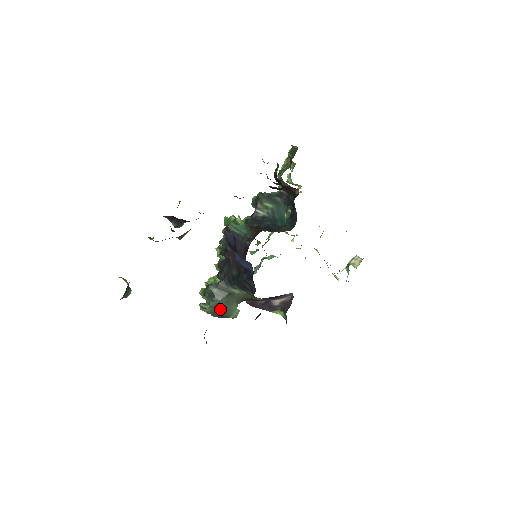
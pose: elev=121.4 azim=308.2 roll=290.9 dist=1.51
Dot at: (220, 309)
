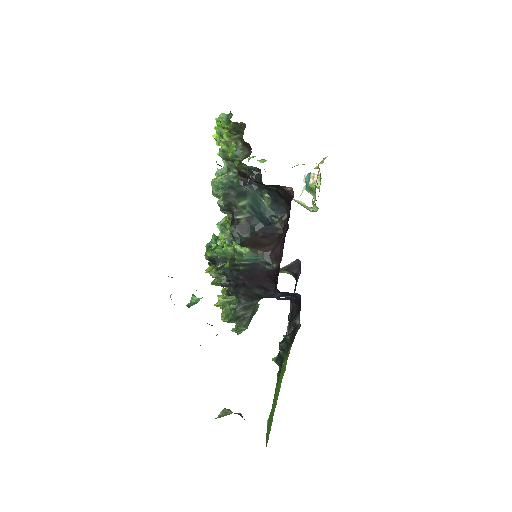
Dot at: occluded
